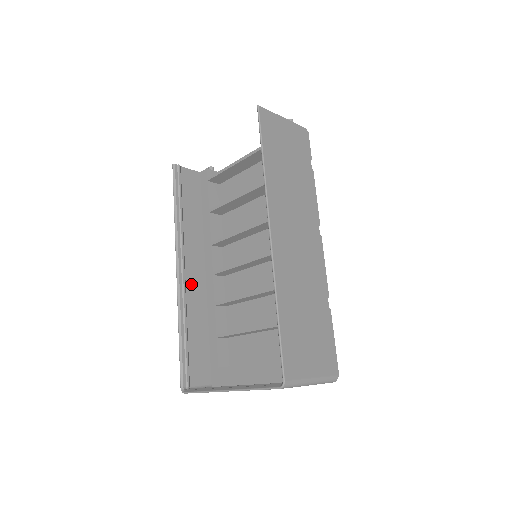
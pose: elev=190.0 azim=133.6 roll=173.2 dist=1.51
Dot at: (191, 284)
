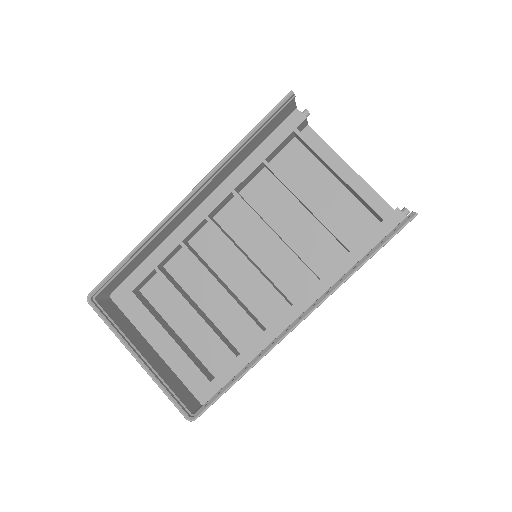
Dot at: (182, 212)
